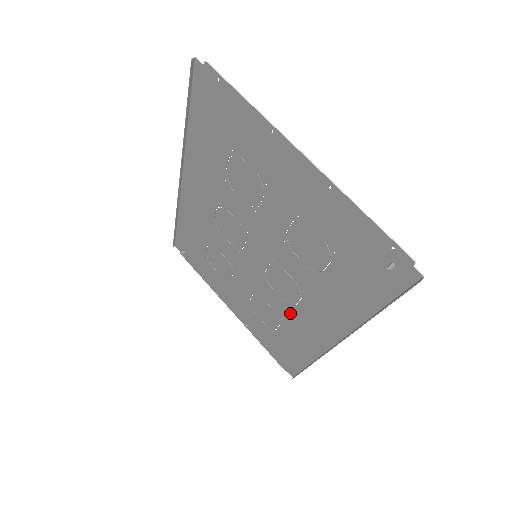
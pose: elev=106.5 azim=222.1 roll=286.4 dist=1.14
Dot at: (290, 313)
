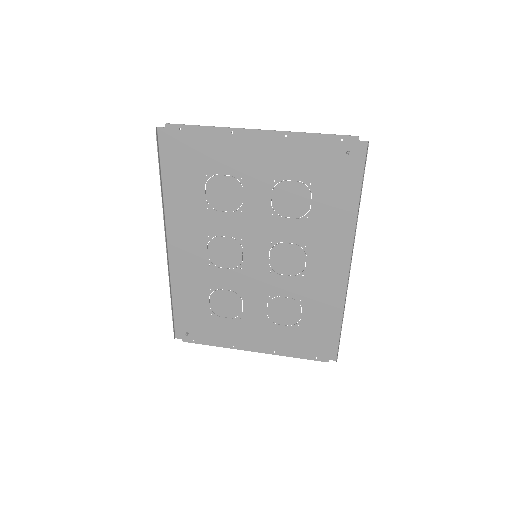
Dot at: (304, 283)
